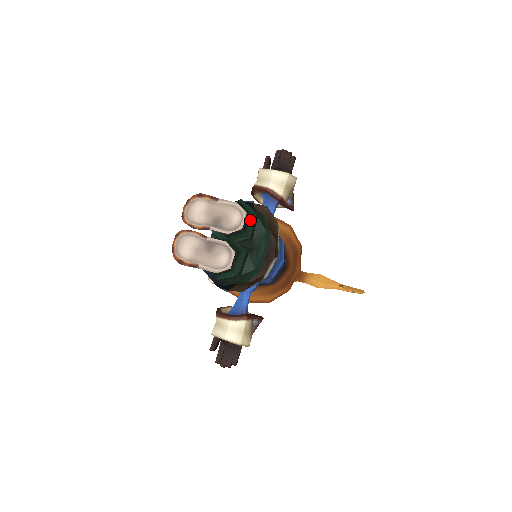
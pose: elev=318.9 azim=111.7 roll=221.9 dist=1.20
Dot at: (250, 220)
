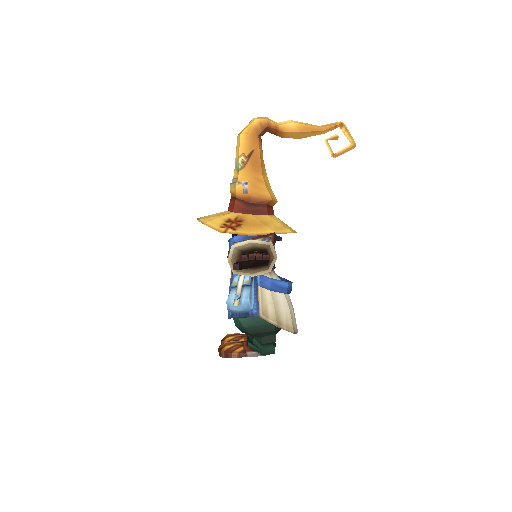
Dot at: occluded
